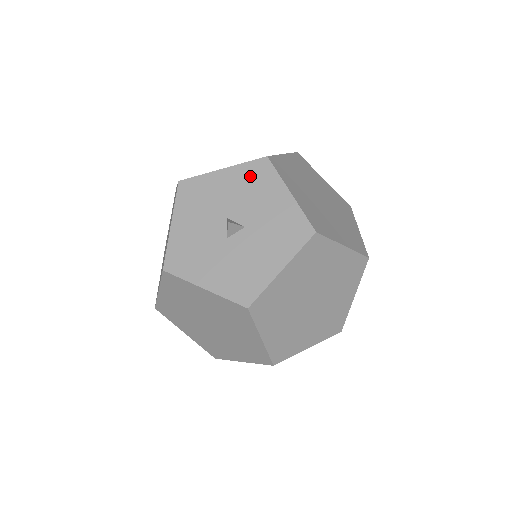
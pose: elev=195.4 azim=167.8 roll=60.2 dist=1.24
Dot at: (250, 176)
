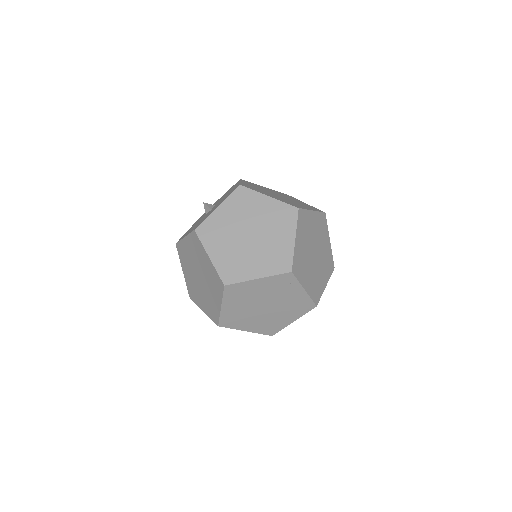
Dot at: occluded
